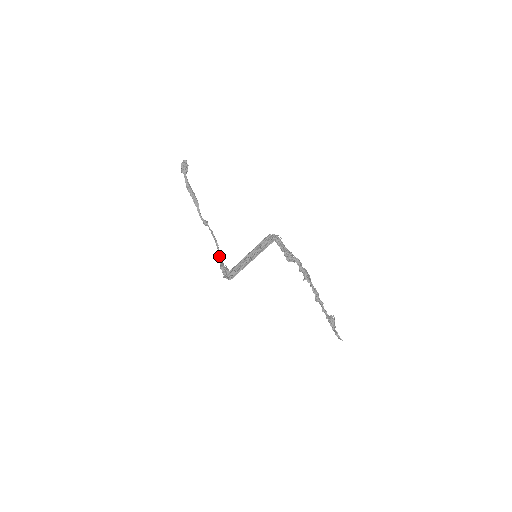
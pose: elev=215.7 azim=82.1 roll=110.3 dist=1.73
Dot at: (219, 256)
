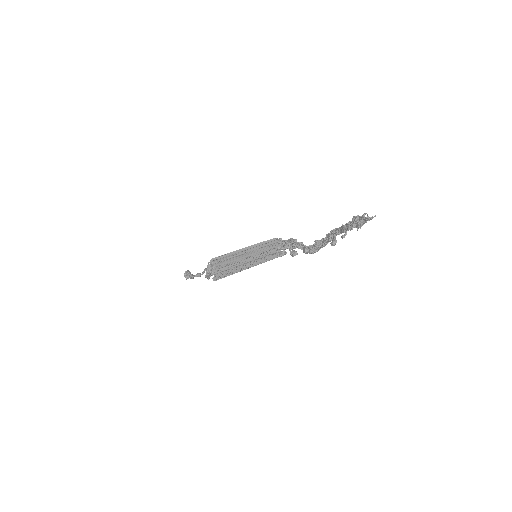
Dot at: occluded
